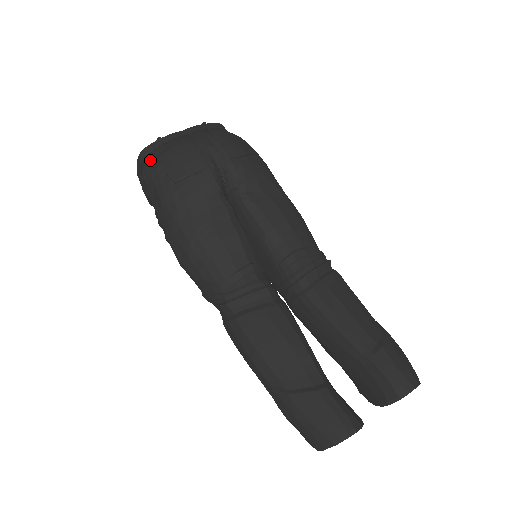
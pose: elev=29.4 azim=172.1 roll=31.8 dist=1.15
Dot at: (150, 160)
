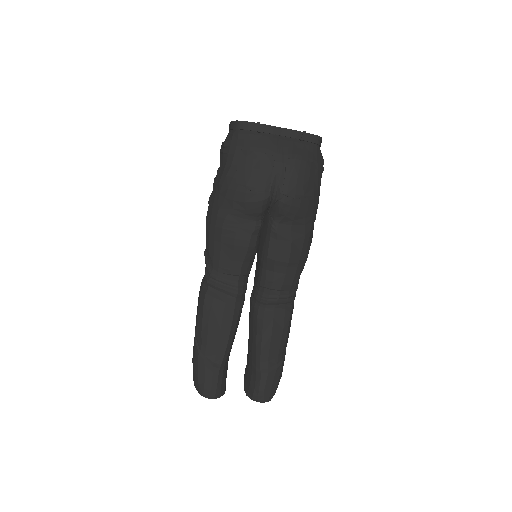
Dot at: (238, 138)
